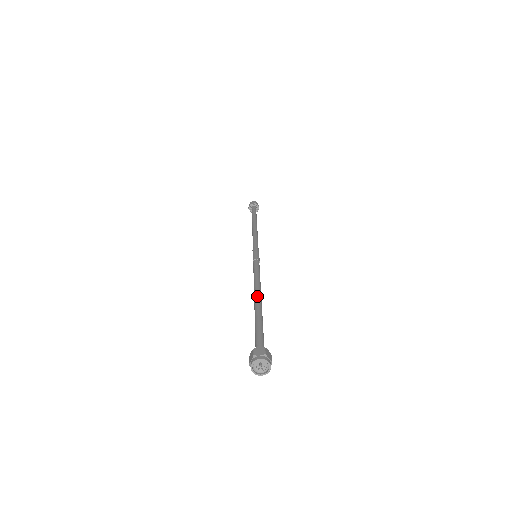
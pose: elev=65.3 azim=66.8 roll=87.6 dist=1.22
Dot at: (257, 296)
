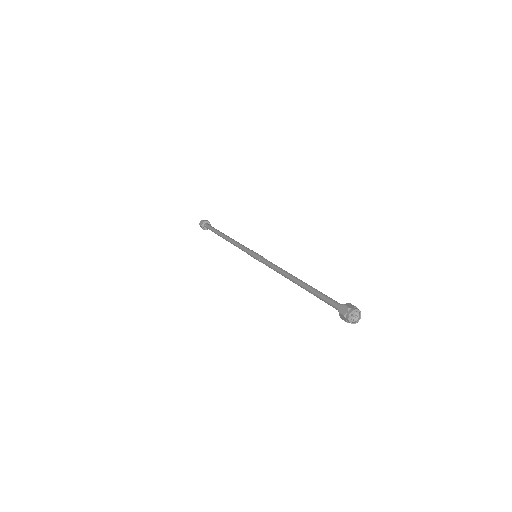
Dot at: (297, 278)
